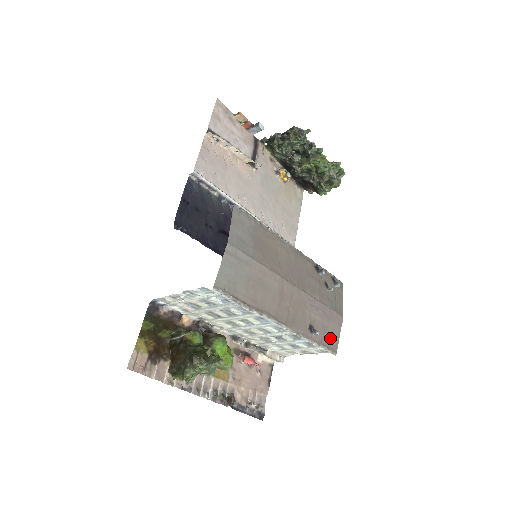
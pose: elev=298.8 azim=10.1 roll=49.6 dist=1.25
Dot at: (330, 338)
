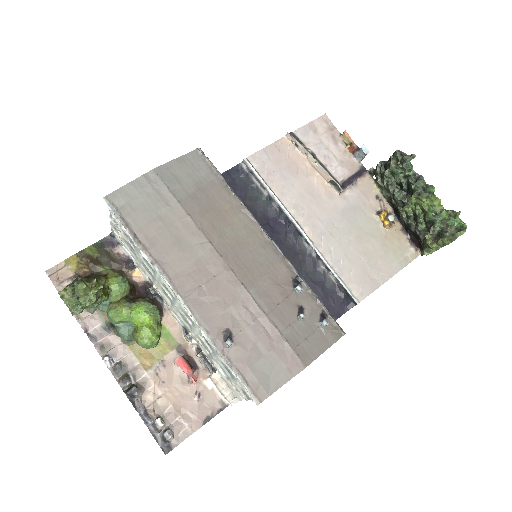
Dot at: (259, 374)
